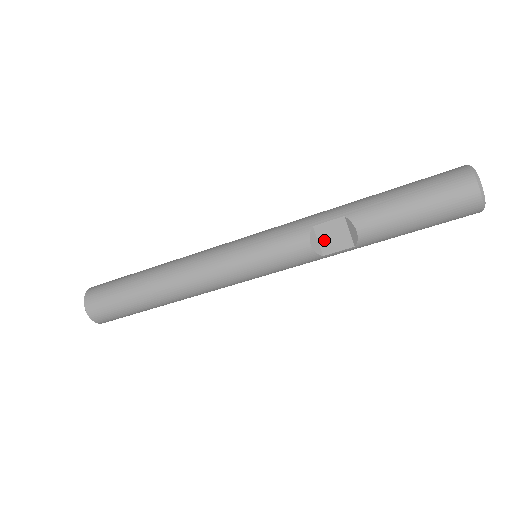
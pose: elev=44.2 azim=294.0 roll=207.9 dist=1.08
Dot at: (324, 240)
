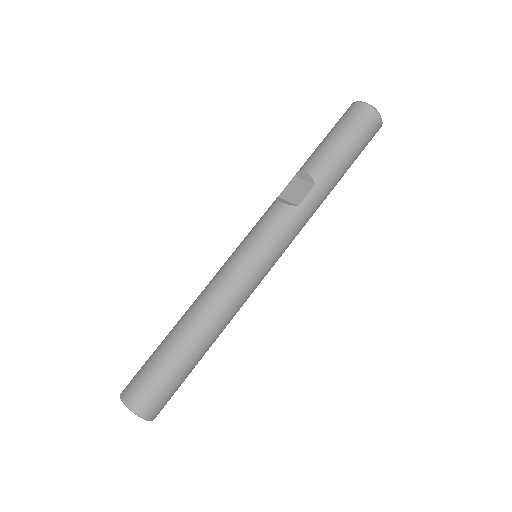
Dot at: (291, 198)
